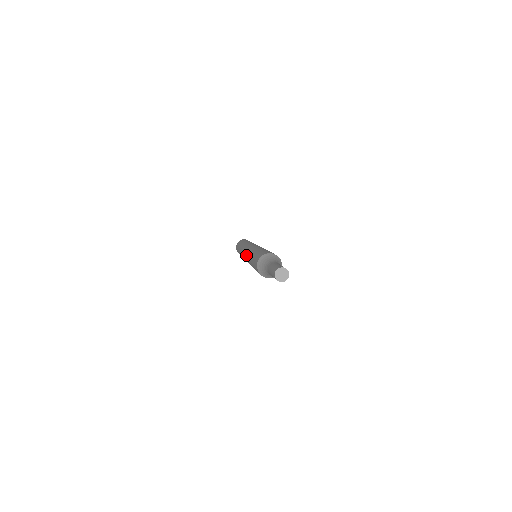
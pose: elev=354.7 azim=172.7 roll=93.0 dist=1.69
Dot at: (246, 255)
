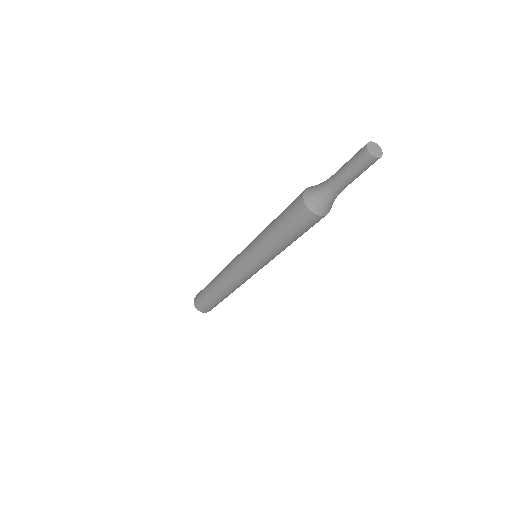
Dot at: (250, 259)
